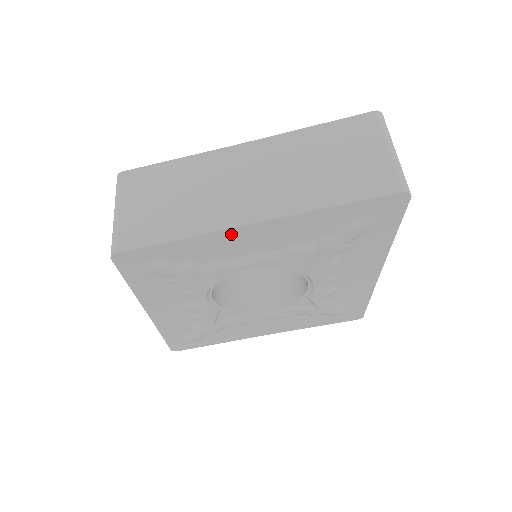
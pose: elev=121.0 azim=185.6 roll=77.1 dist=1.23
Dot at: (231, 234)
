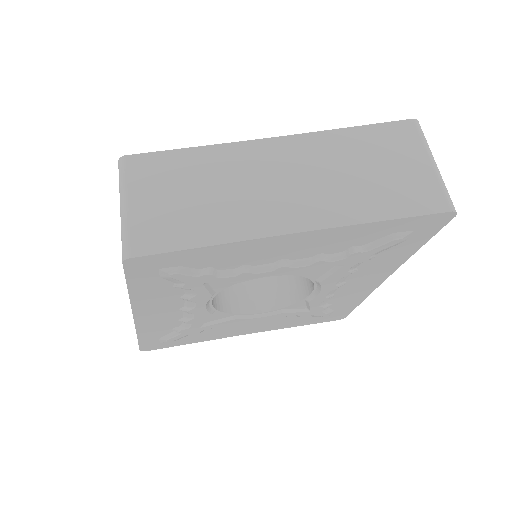
Dot at: (268, 242)
